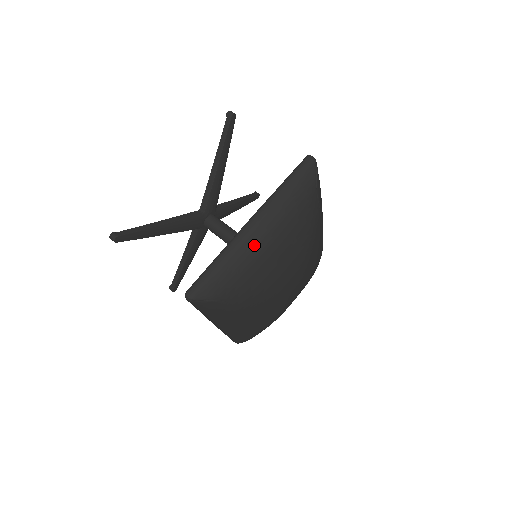
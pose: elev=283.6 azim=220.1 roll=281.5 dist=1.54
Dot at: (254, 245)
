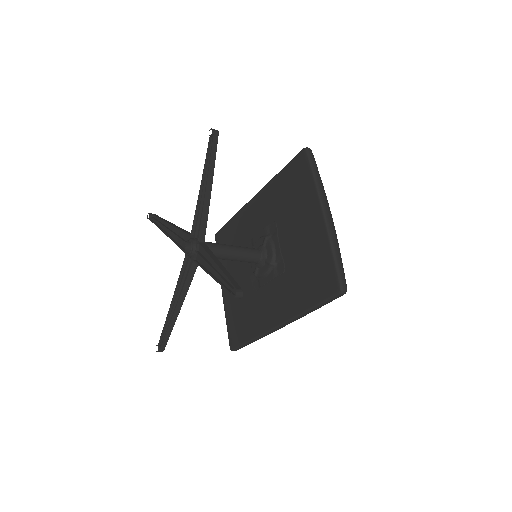
Dot at: occluded
